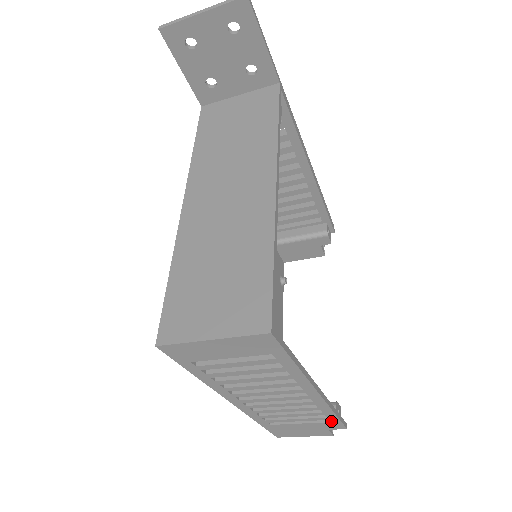
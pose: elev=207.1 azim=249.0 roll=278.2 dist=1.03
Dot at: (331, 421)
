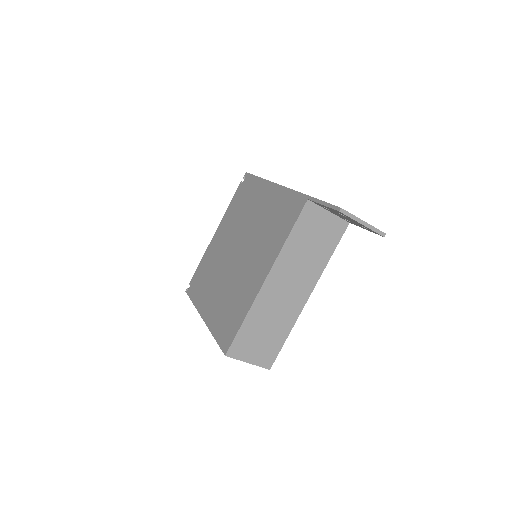
Dot at: occluded
